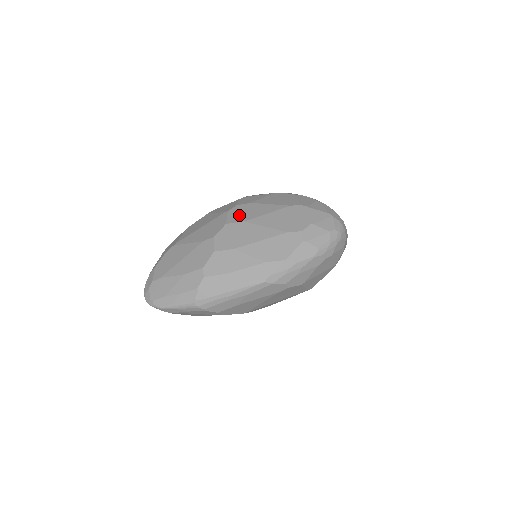
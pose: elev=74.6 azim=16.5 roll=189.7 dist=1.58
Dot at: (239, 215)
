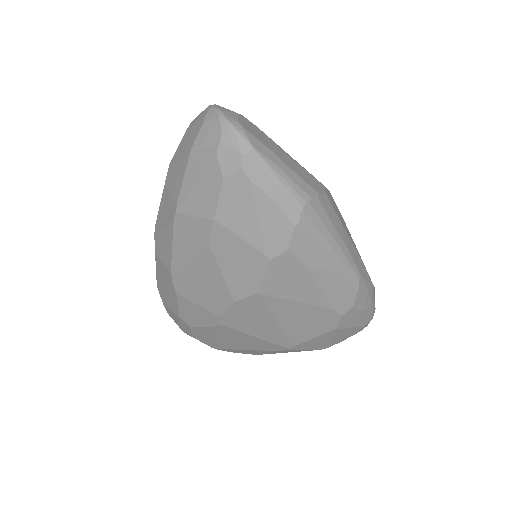
Dot at: occluded
